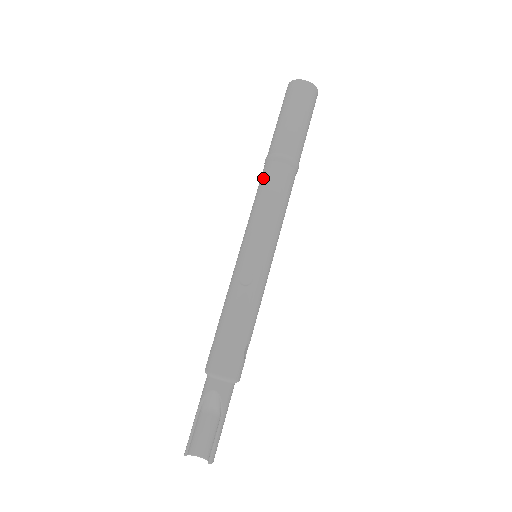
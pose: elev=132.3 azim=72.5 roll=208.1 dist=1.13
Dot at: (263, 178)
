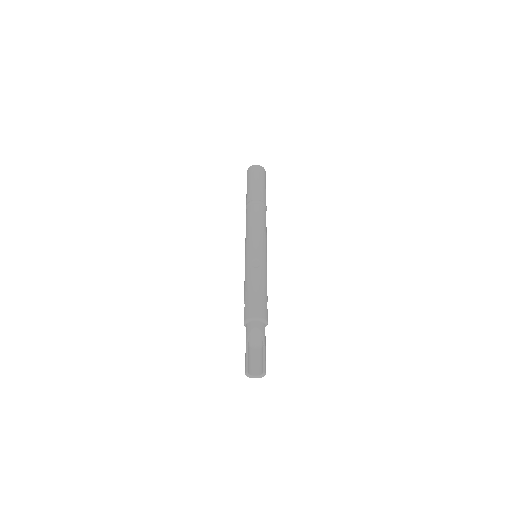
Dot at: (249, 214)
